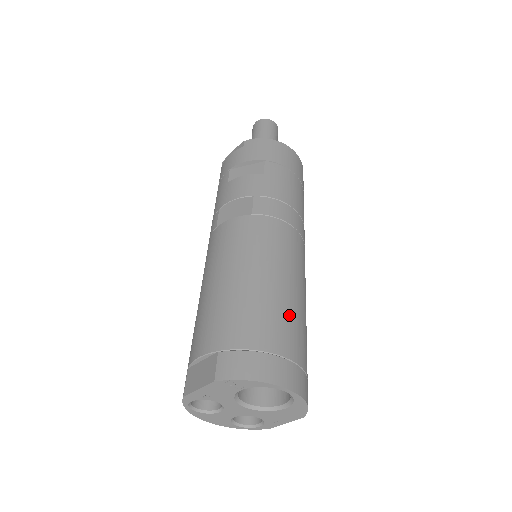
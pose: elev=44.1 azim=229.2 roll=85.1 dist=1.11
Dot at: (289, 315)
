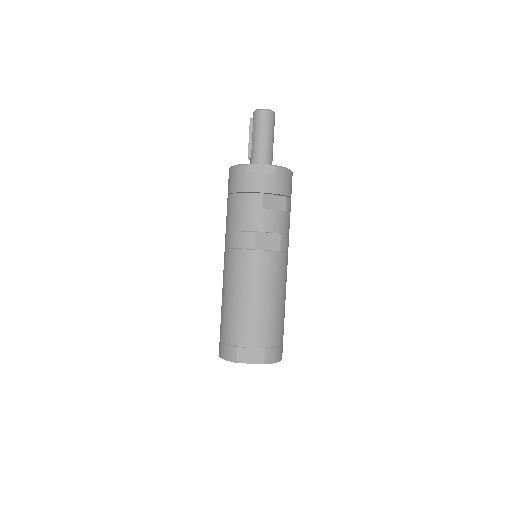
Dot at: occluded
